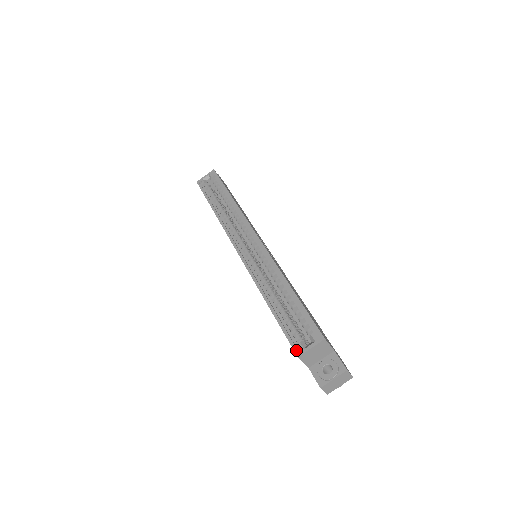
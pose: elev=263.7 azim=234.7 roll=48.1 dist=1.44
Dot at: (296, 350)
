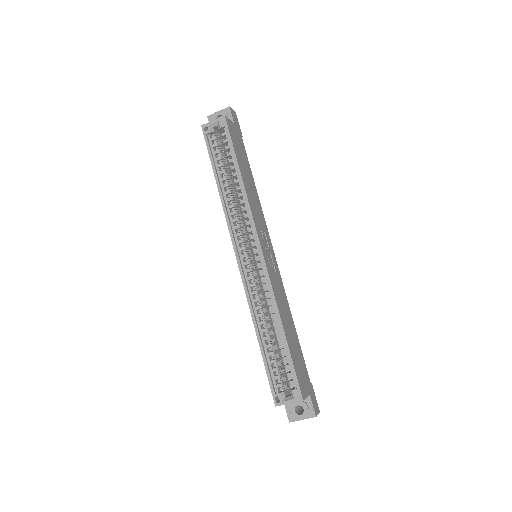
Dot at: (275, 399)
